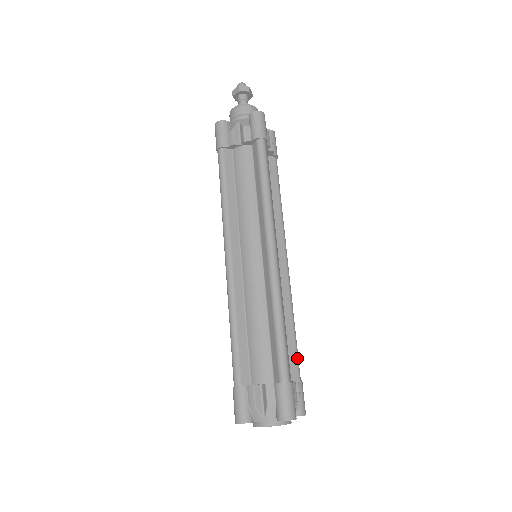
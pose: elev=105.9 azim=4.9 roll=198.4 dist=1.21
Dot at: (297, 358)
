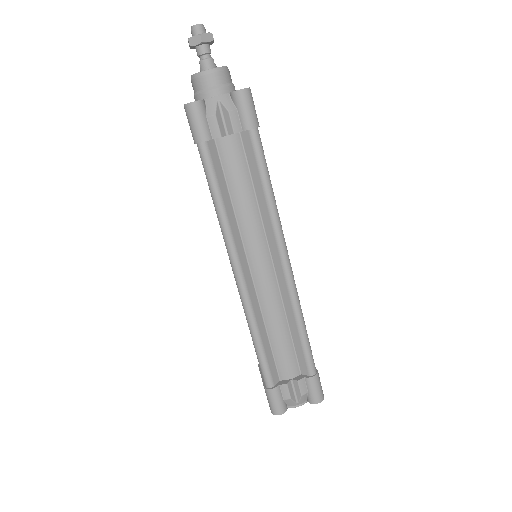
Dot at: occluded
